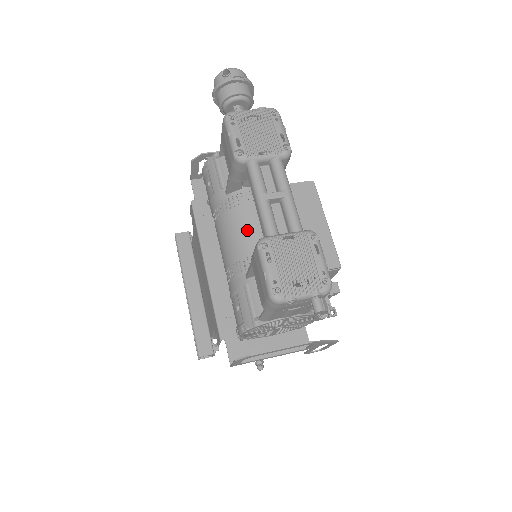
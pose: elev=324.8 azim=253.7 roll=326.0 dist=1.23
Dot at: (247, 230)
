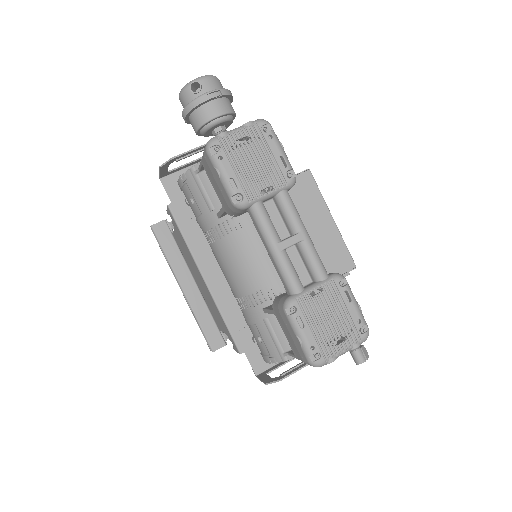
Dot at: (253, 259)
